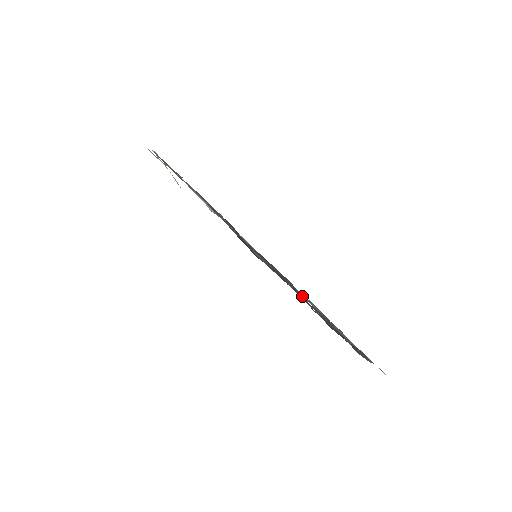
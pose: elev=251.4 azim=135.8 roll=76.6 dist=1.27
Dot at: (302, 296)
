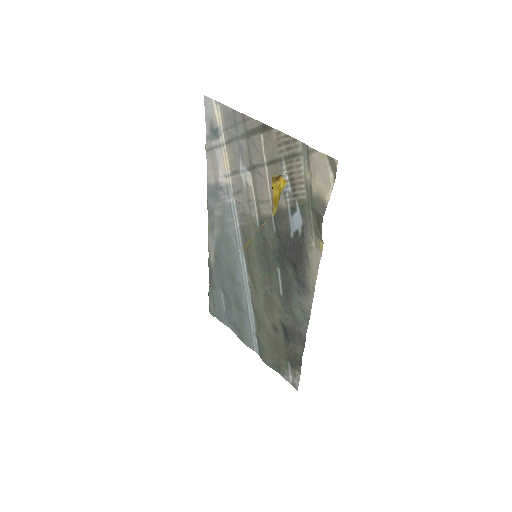
Dot at: (238, 293)
